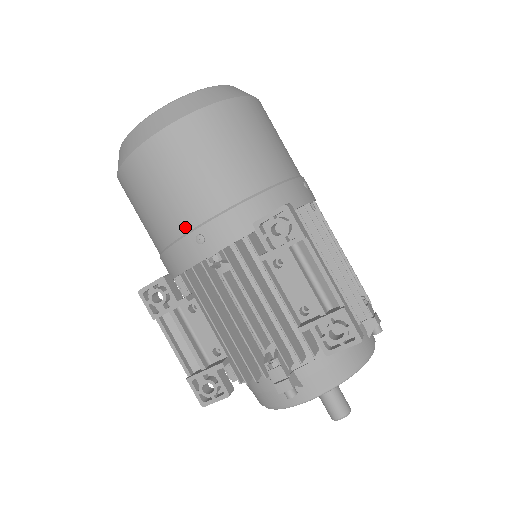
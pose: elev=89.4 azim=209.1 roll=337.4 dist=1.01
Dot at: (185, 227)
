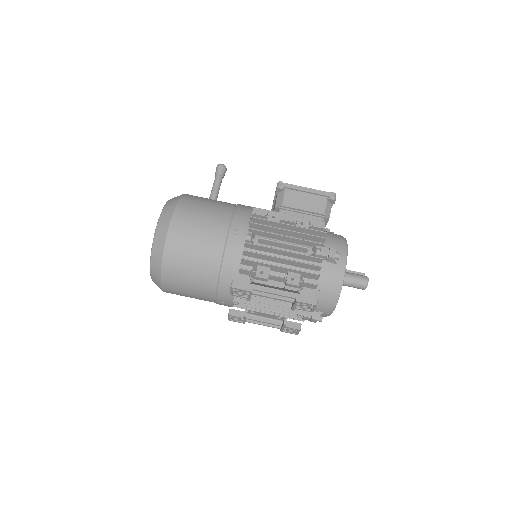
Dot at: (212, 301)
